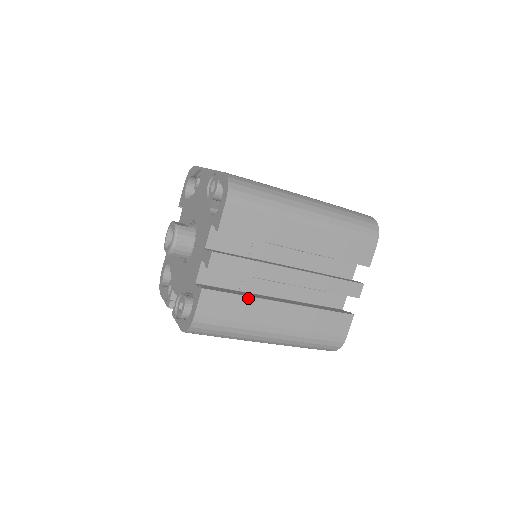
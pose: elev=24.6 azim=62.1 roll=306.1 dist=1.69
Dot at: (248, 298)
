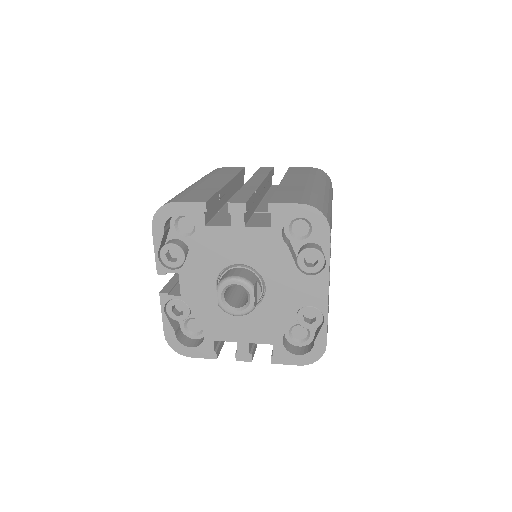
Dot at: occluded
